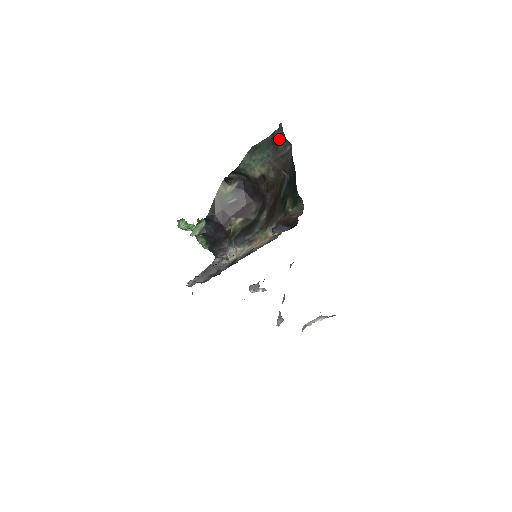
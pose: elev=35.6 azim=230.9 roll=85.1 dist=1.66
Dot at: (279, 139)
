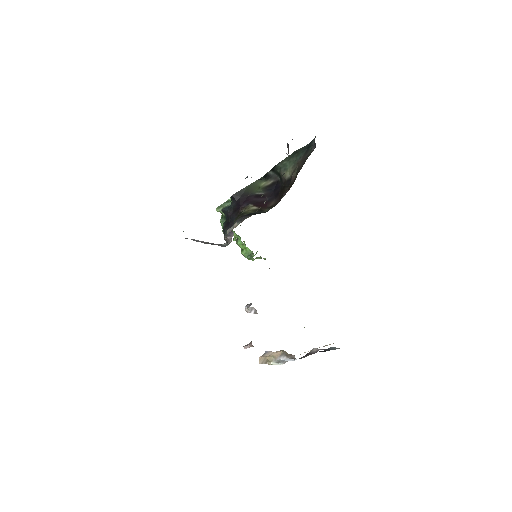
Dot at: (312, 143)
